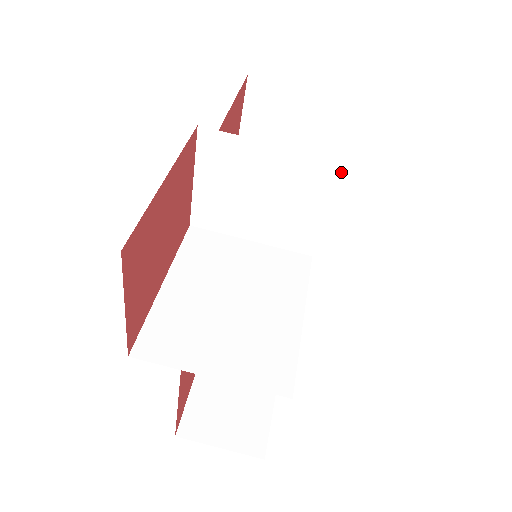
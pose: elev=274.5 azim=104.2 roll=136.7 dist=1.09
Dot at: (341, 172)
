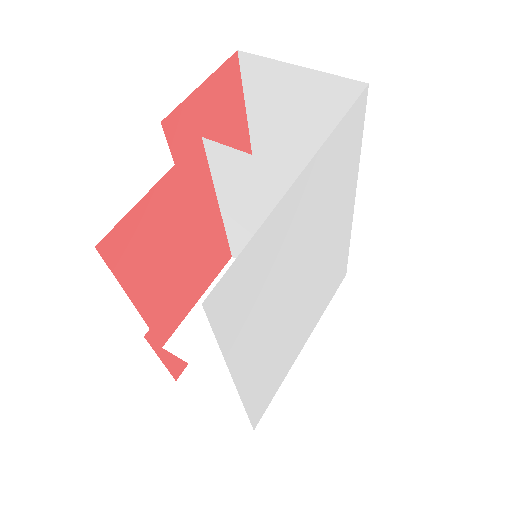
Dot at: (348, 220)
